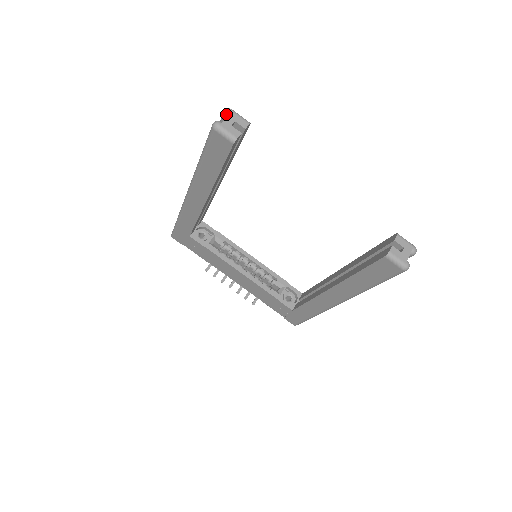
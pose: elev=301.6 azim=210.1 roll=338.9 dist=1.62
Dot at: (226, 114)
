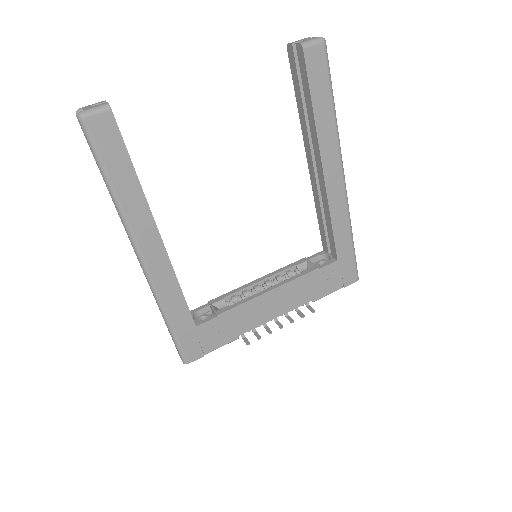
Dot at: occluded
